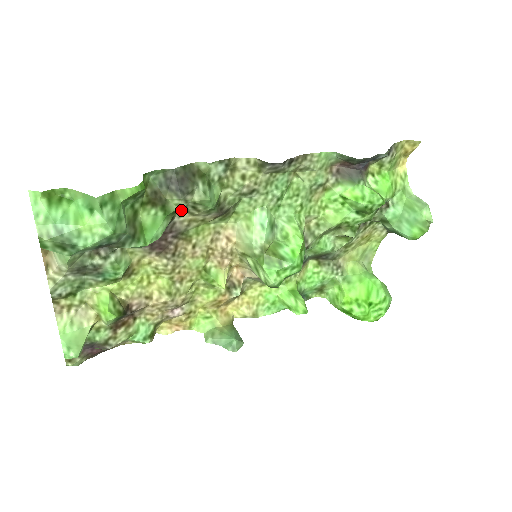
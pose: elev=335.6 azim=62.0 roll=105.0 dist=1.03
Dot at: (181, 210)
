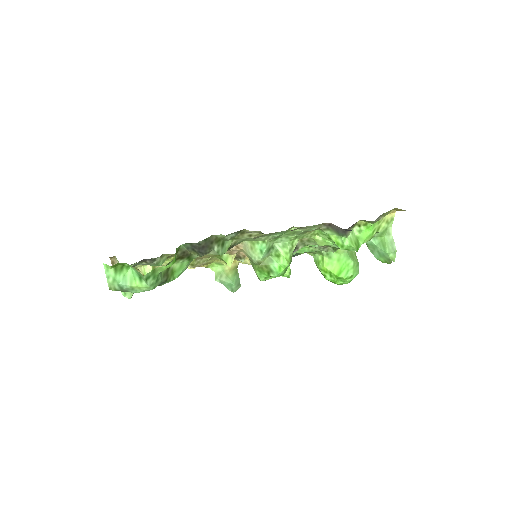
Dot at: occluded
